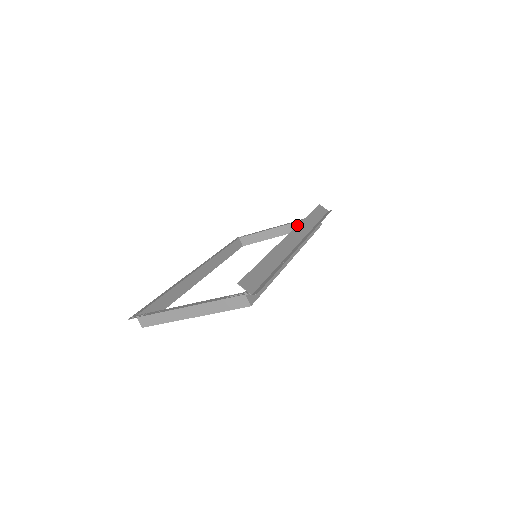
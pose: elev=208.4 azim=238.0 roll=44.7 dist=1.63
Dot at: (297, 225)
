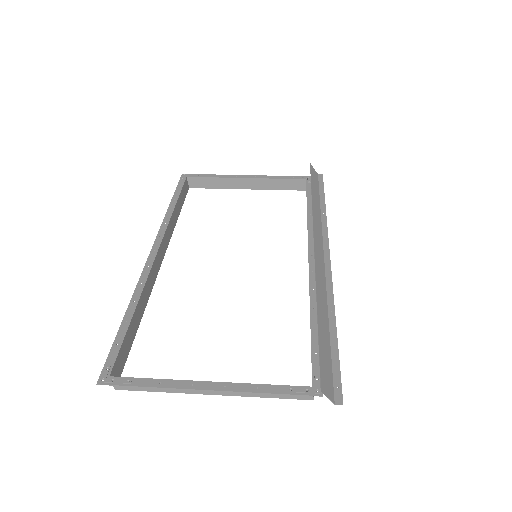
Dot at: (313, 219)
